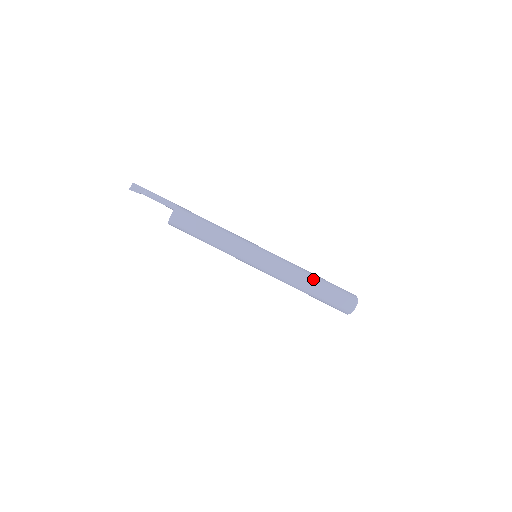
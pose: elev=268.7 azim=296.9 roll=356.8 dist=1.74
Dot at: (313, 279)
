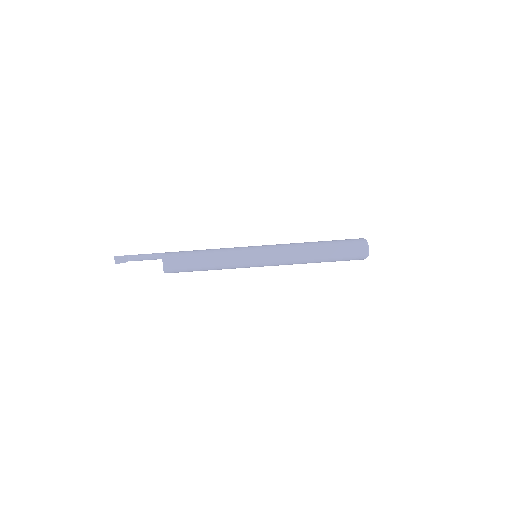
Dot at: (317, 247)
